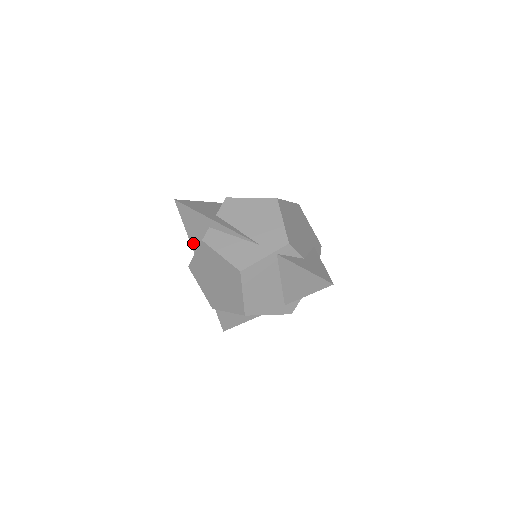
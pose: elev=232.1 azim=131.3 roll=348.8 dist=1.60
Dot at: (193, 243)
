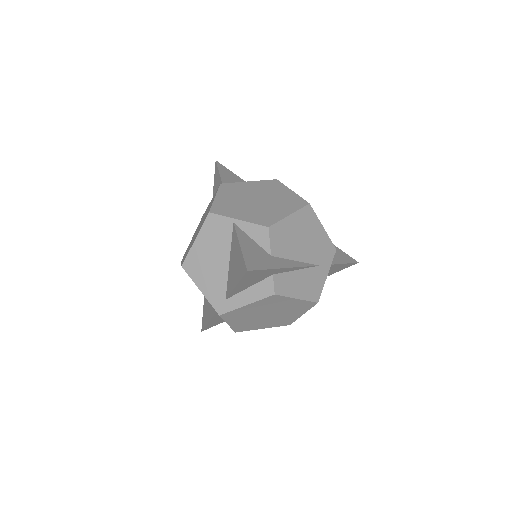
Dot at: (234, 293)
